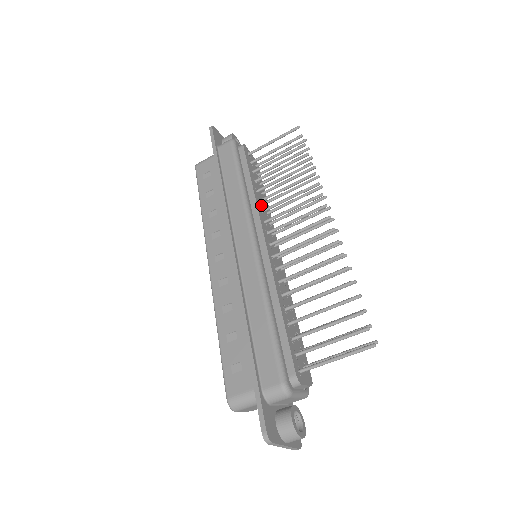
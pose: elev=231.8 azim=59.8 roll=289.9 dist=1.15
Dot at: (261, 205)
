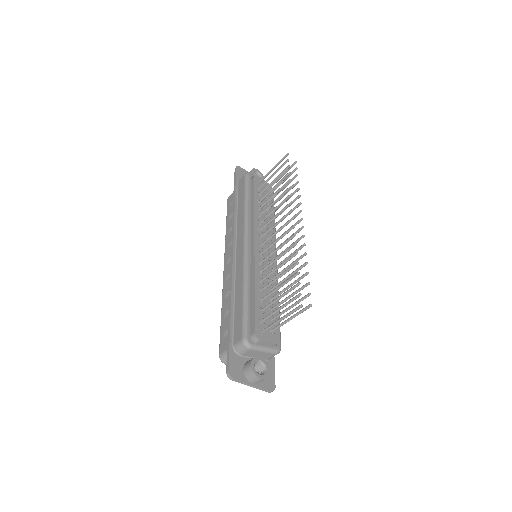
Dot at: (261, 218)
